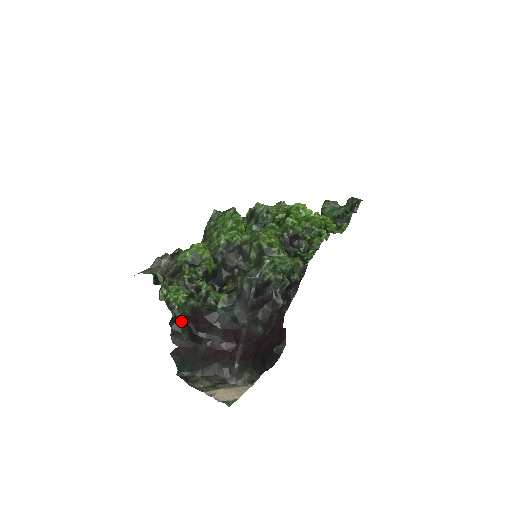
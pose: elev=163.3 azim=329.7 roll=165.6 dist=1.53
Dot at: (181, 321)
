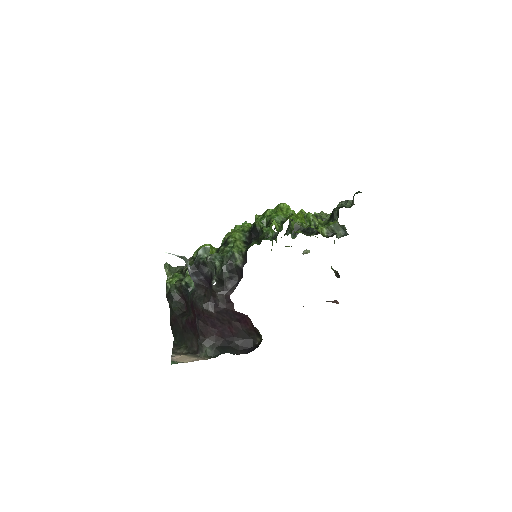
Dot at: (173, 299)
